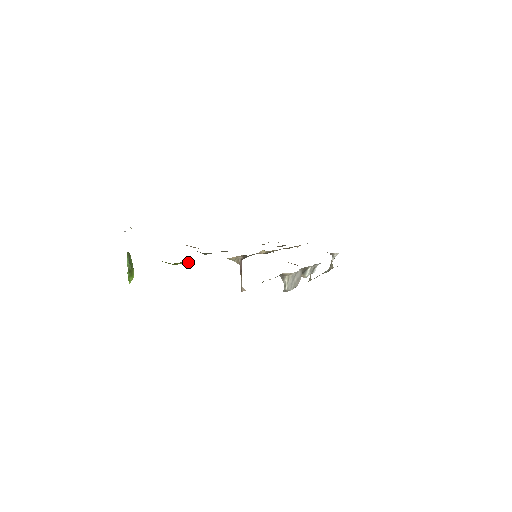
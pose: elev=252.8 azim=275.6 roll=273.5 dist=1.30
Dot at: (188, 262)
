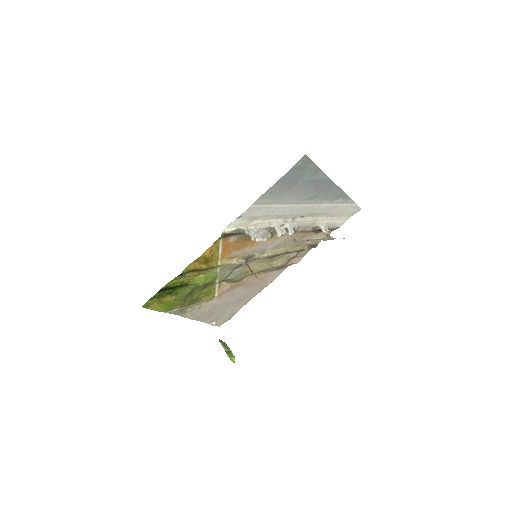
Dot at: (204, 275)
